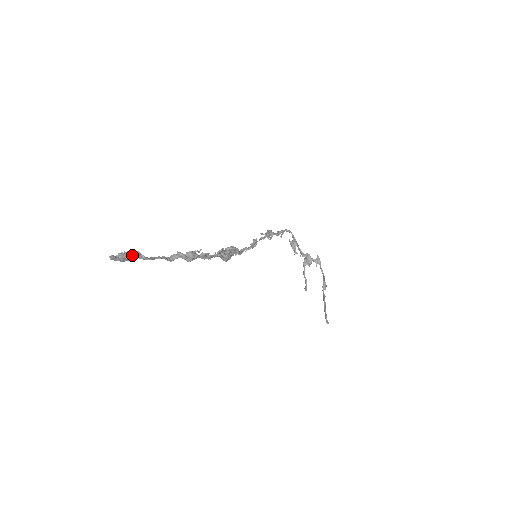
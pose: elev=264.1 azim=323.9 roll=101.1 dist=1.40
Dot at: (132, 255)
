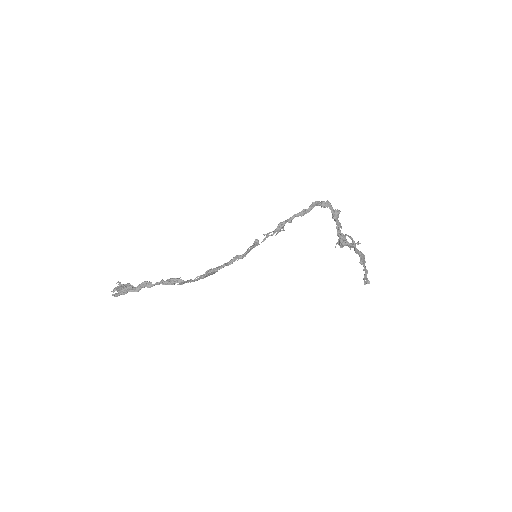
Dot at: (122, 294)
